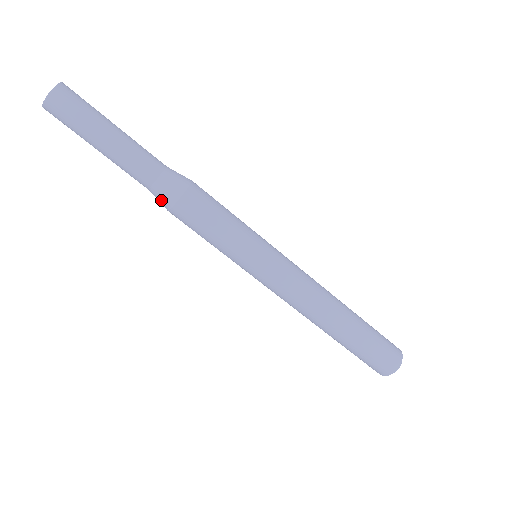
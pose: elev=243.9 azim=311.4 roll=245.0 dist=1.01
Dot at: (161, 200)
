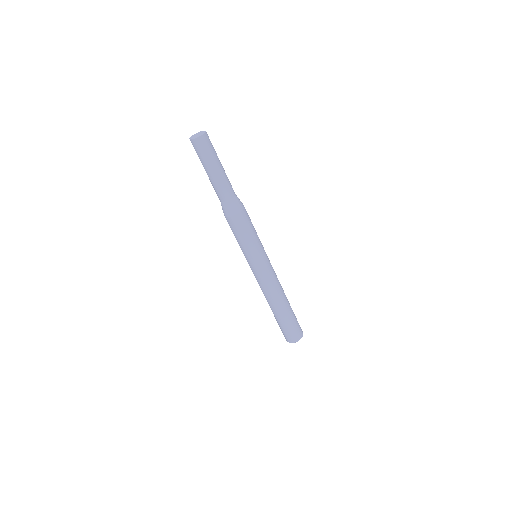
Dot at: (233, 208)
